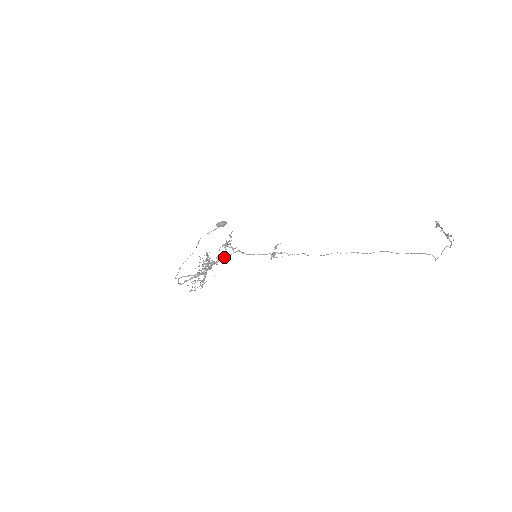
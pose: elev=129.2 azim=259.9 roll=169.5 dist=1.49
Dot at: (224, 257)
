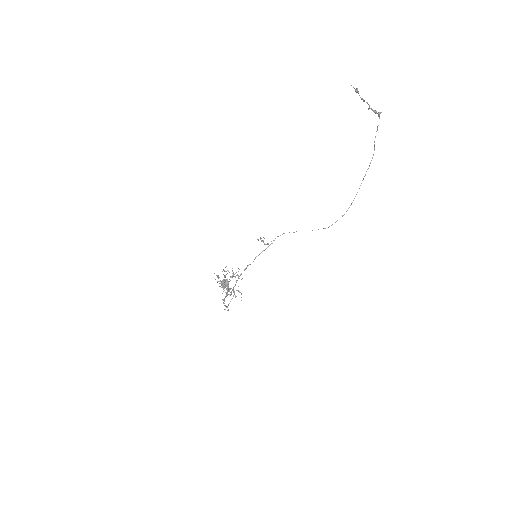
Dot at: occluded
